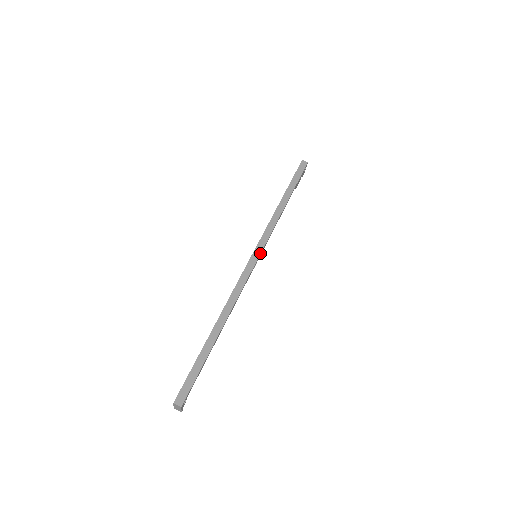
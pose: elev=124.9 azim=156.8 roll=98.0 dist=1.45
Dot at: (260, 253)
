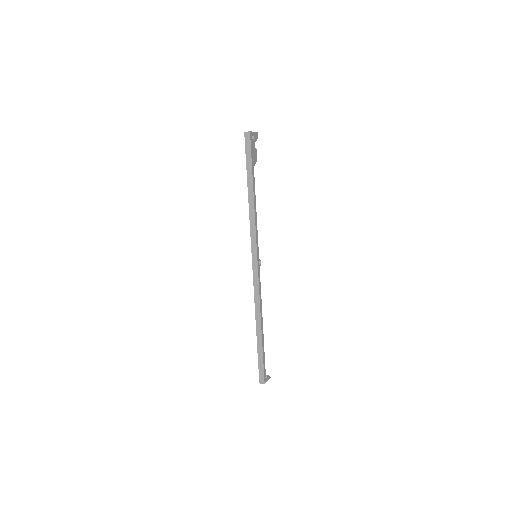
Dot at: (256, 255)
